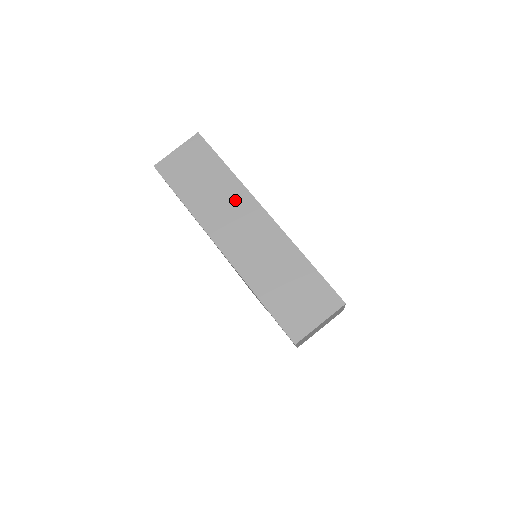
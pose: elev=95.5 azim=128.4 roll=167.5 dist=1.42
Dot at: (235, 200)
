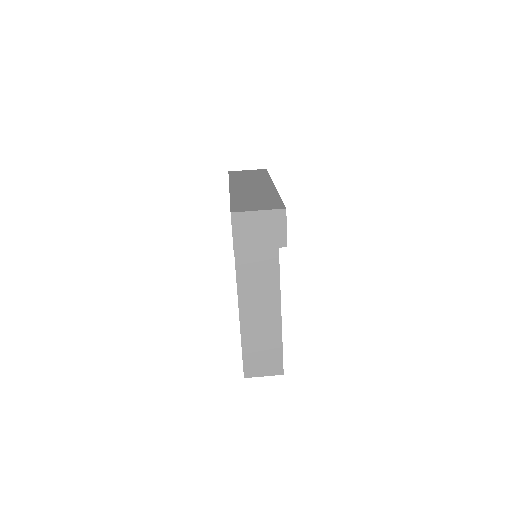
Dot at: (260, 181)
